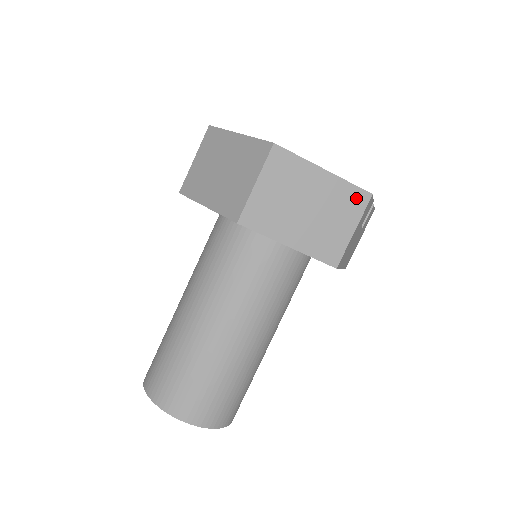
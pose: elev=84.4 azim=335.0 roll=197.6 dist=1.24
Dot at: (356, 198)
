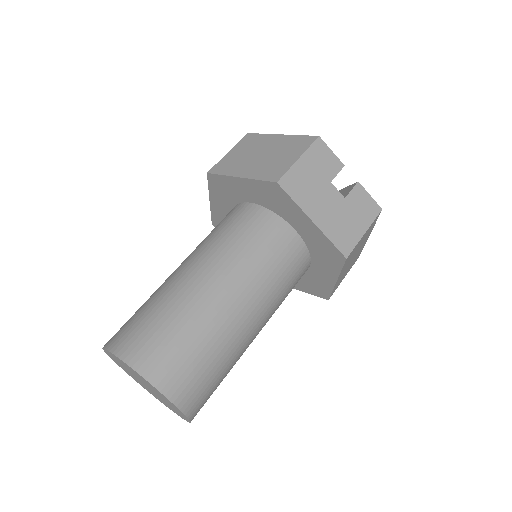
Dot at: (304, 141)
